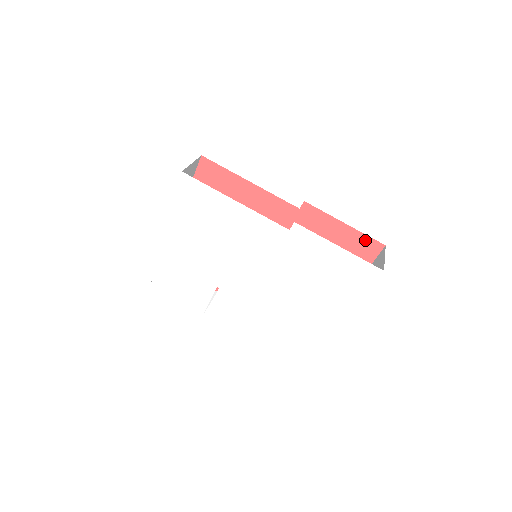
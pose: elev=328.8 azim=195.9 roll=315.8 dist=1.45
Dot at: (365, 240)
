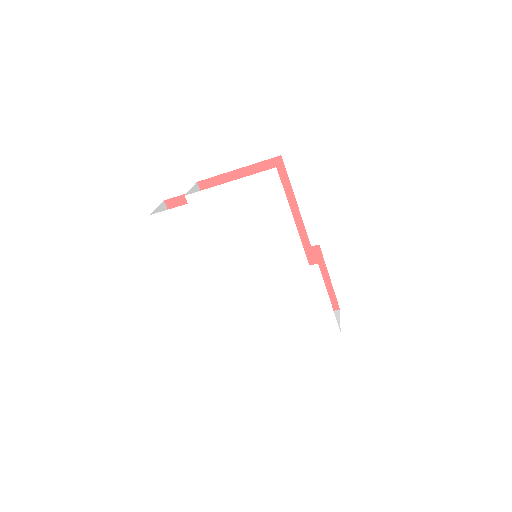
Dot at: (331, 297)
